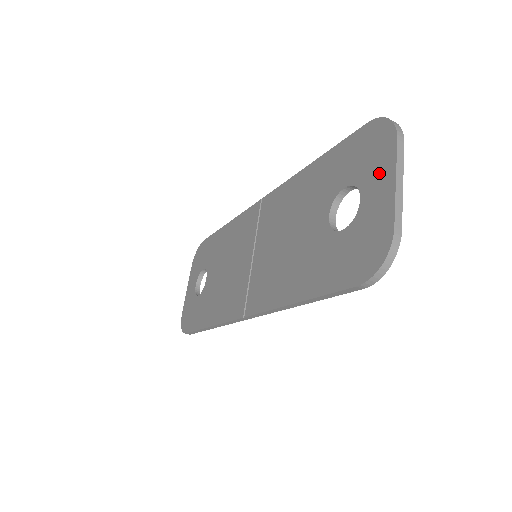
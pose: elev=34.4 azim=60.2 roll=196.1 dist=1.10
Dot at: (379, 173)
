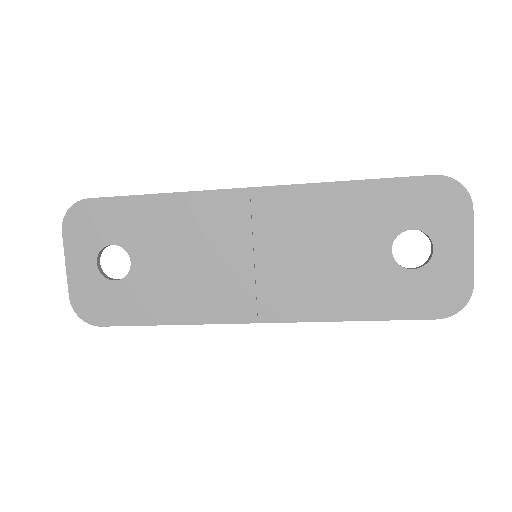
Dot at: (455, 233)
